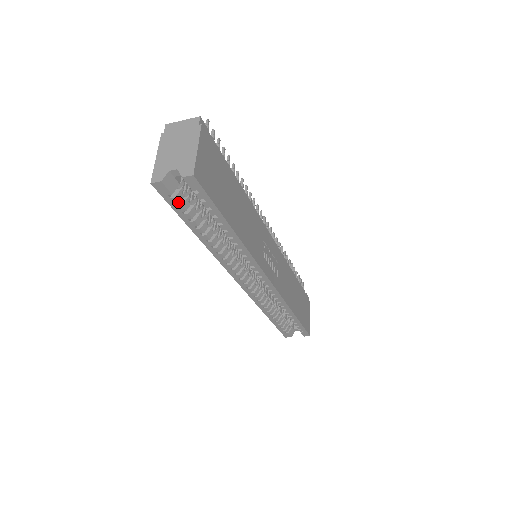
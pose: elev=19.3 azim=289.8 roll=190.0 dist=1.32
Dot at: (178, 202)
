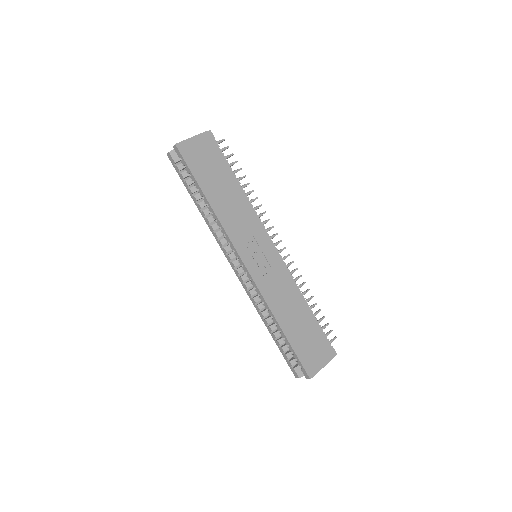
Dot at: (179, 170)
